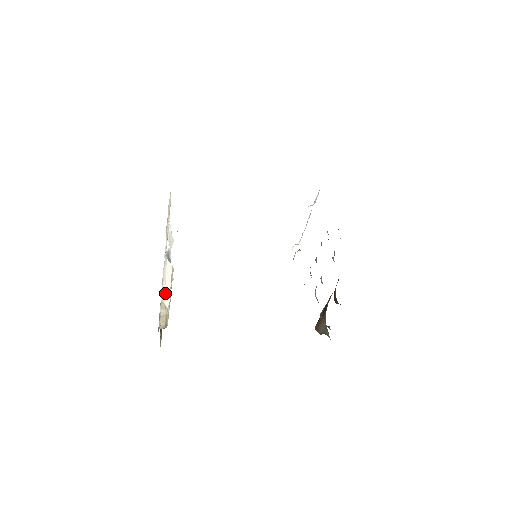
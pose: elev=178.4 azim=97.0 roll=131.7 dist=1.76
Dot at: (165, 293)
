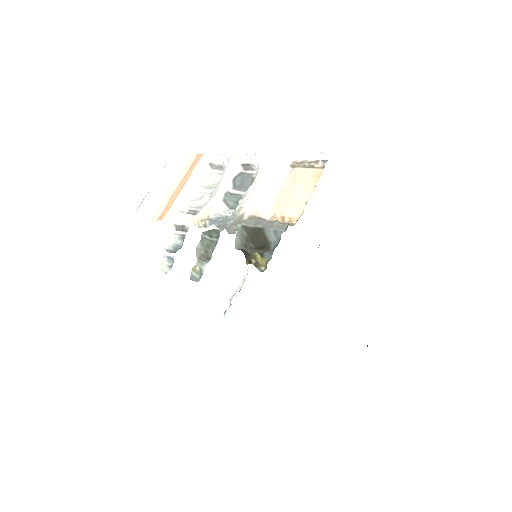
Dot at: (260, 203)
